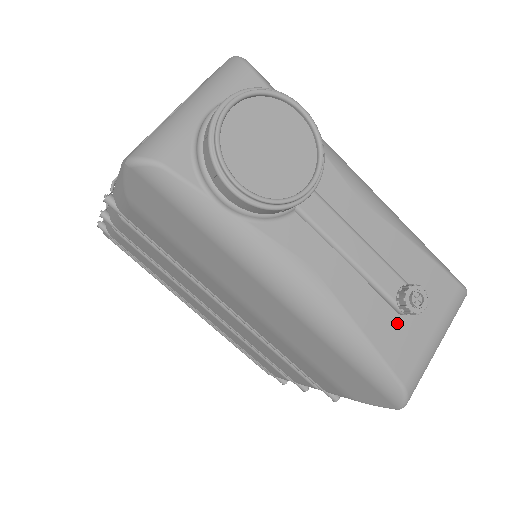
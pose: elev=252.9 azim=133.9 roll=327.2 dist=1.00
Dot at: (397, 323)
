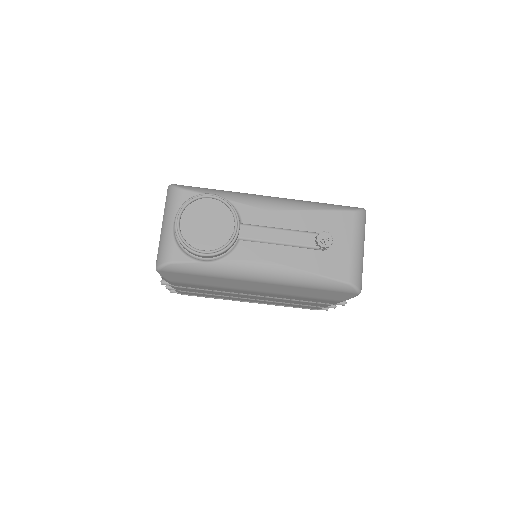
Dot at: (326, 255)
